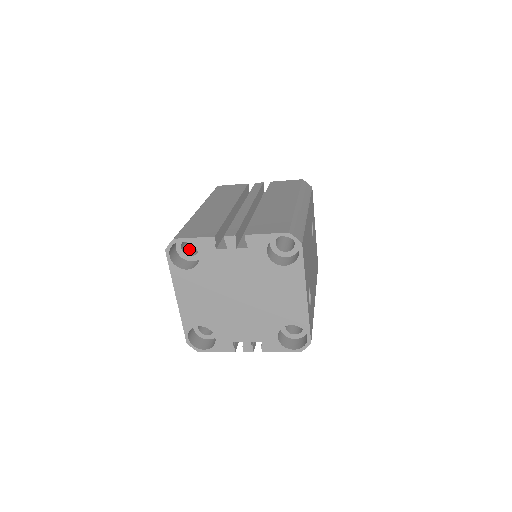
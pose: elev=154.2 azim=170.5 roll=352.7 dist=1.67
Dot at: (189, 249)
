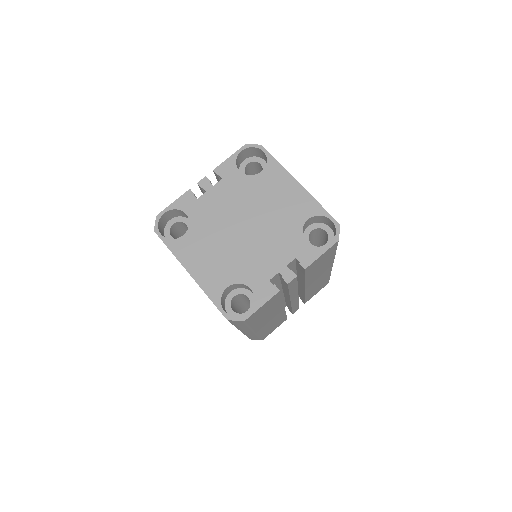
Dot at: occluded
